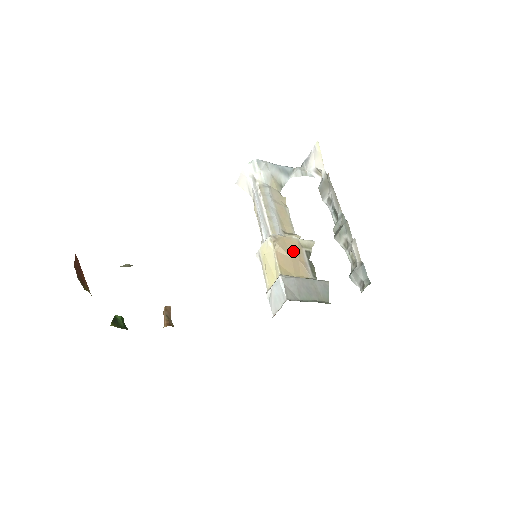
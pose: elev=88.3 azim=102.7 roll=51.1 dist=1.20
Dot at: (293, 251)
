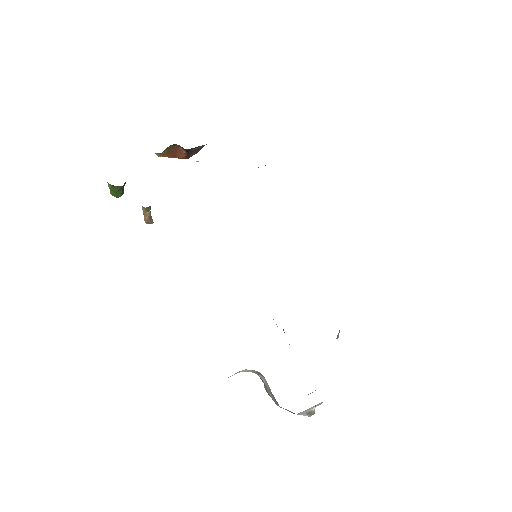
Dot at: occluded
